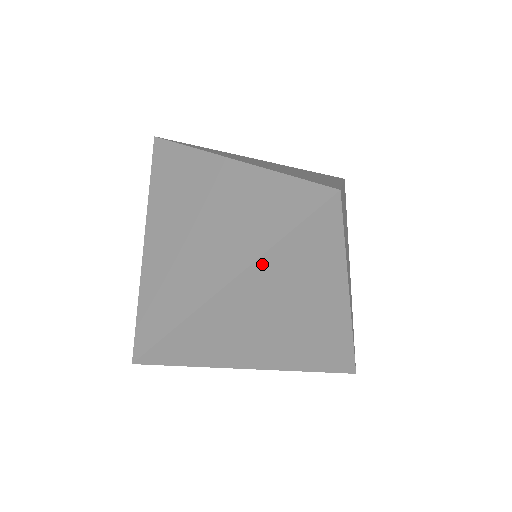
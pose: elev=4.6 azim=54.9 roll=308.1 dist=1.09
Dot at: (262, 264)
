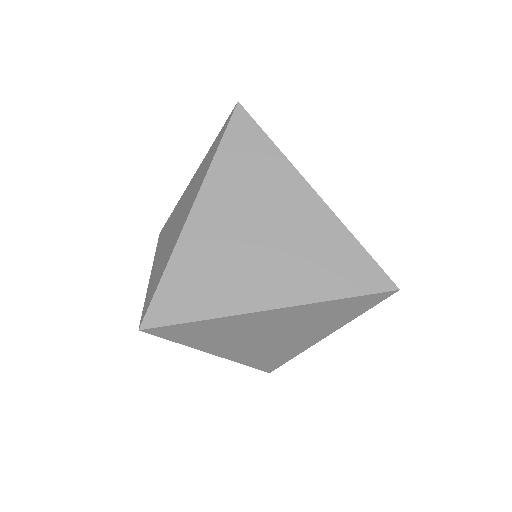
Dot at: (308, 307)
